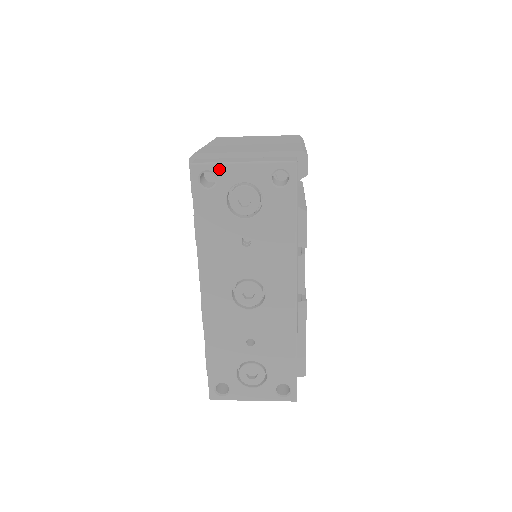
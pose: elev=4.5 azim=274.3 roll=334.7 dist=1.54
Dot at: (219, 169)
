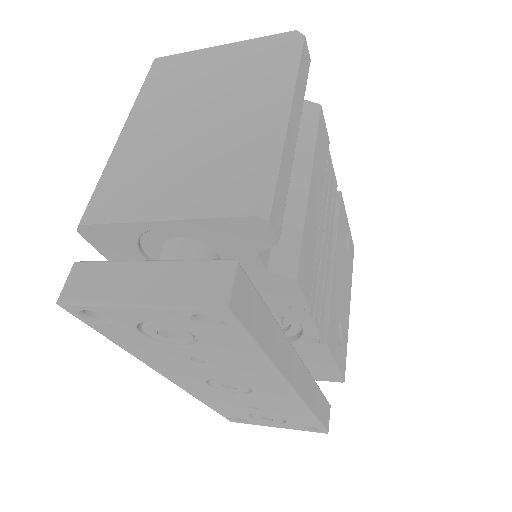
Dot at: (103, 310)
